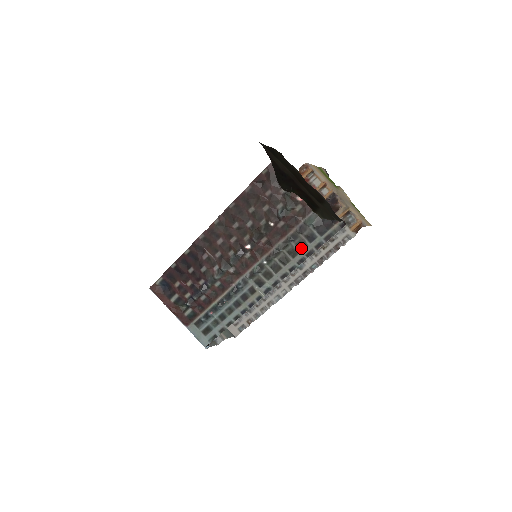
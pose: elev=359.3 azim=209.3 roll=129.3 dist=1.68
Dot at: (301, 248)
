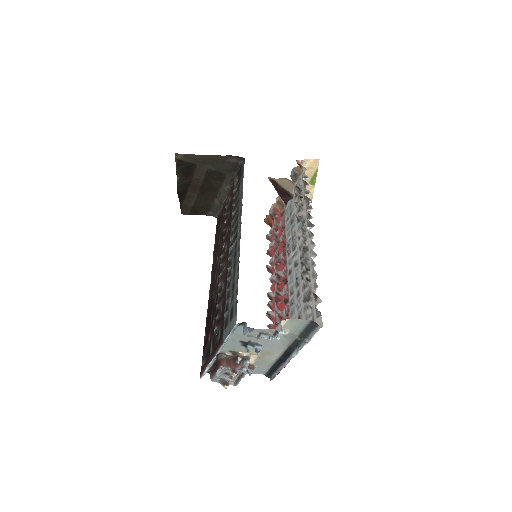
Dot at: (239, 195)
